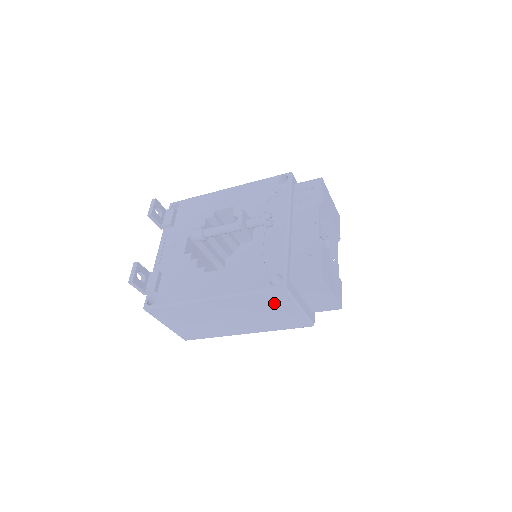
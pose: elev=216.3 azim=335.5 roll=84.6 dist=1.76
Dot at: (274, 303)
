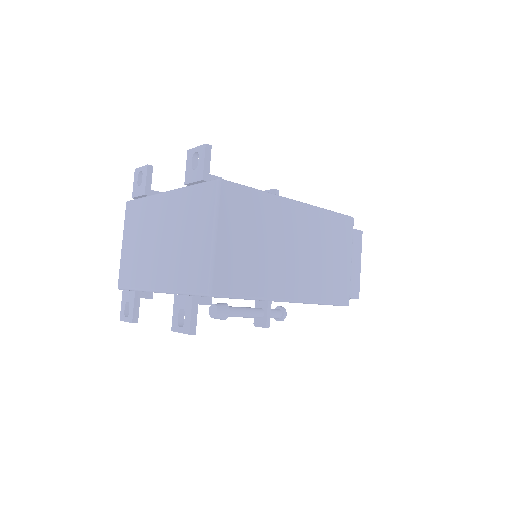
Dot at: (339, 240)
